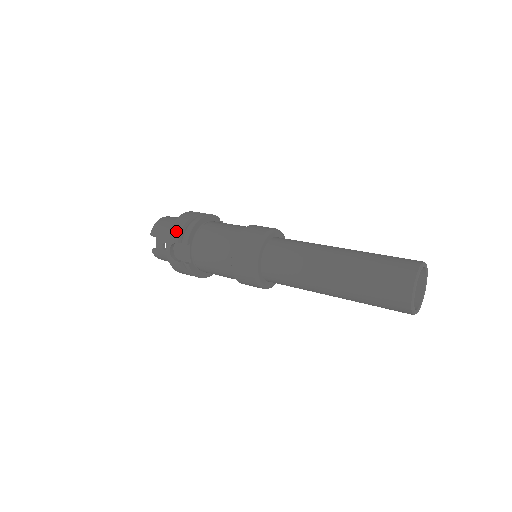
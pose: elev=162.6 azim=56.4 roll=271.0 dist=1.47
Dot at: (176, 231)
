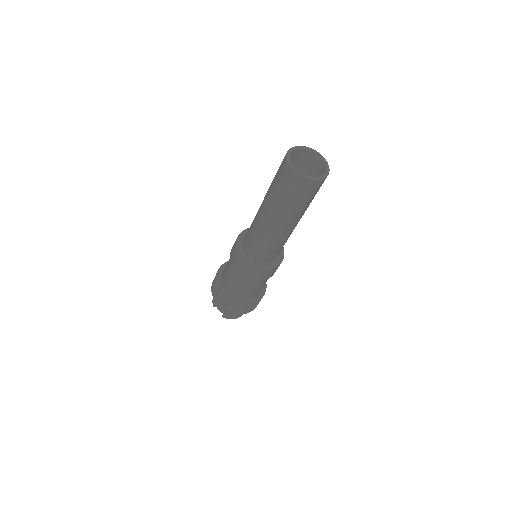
Dot at: (213, 288)
